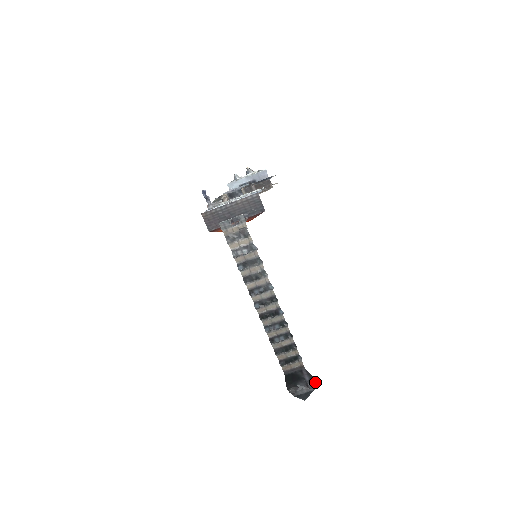
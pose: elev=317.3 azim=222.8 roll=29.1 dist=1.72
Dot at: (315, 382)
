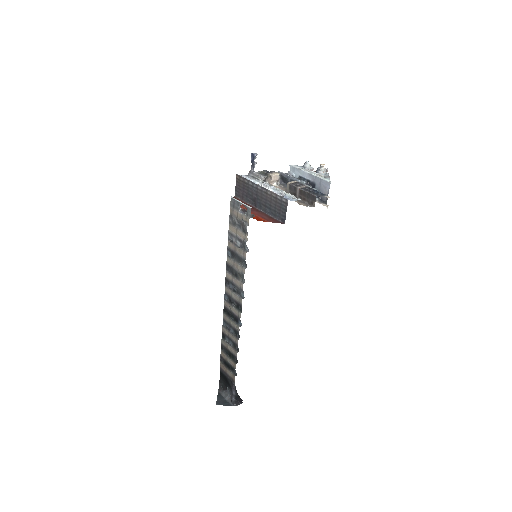
Dot at: (239, 402)
